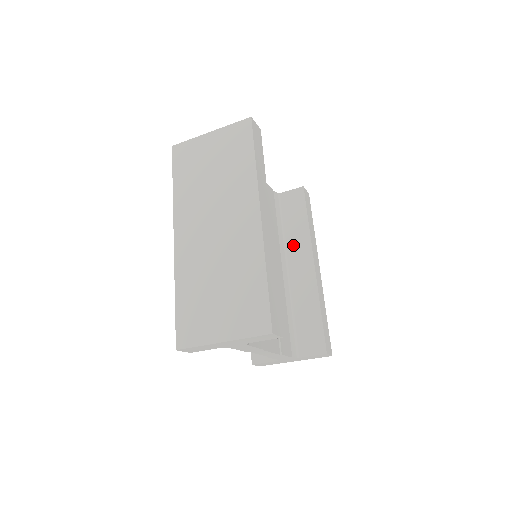
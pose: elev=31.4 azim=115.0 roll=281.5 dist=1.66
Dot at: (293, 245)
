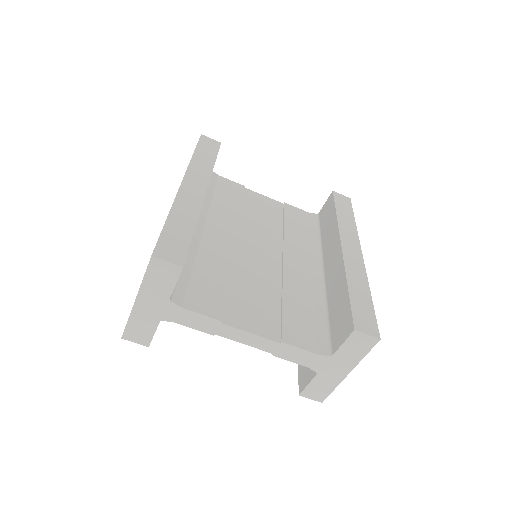
Dot at: (327, 245)
